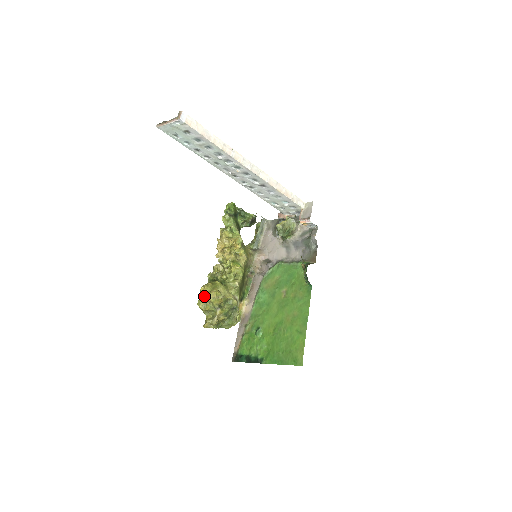
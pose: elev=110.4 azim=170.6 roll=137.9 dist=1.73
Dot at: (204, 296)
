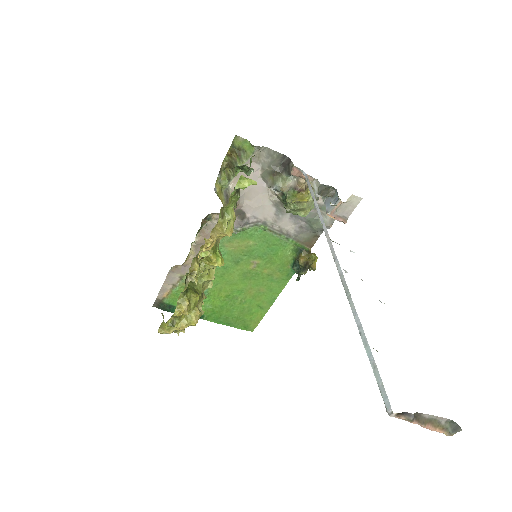
Dot at: (184, 328)
